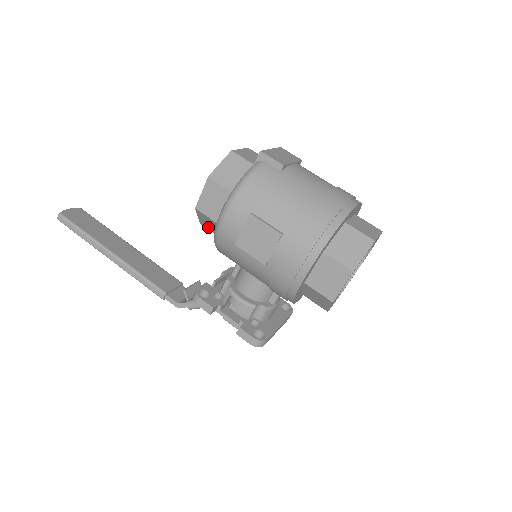
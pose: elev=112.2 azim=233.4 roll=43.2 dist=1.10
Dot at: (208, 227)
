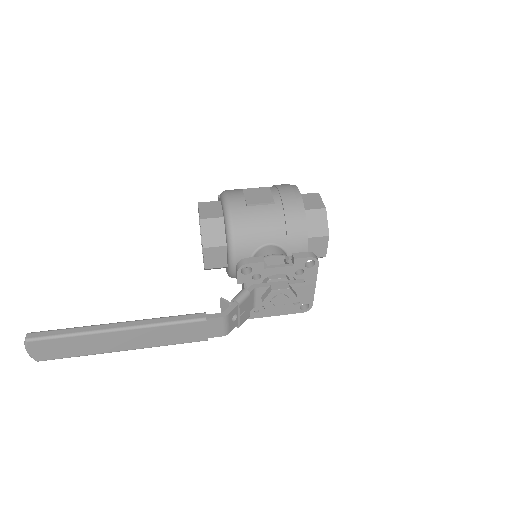
Dot at: (212, 242)
